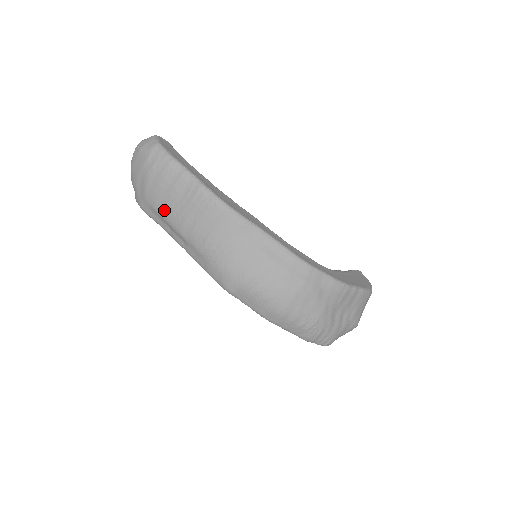
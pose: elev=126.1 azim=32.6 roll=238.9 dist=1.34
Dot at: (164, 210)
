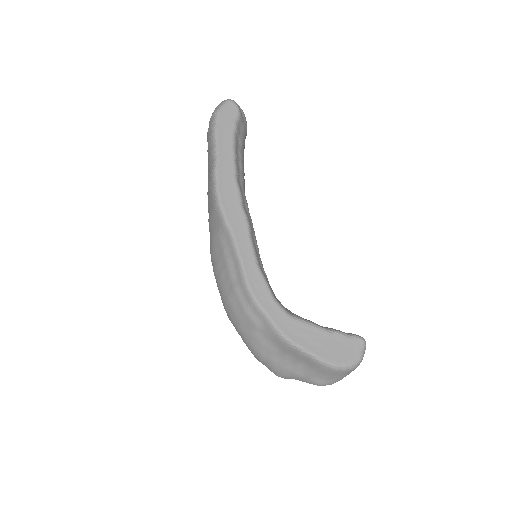
Dot at: occluded
